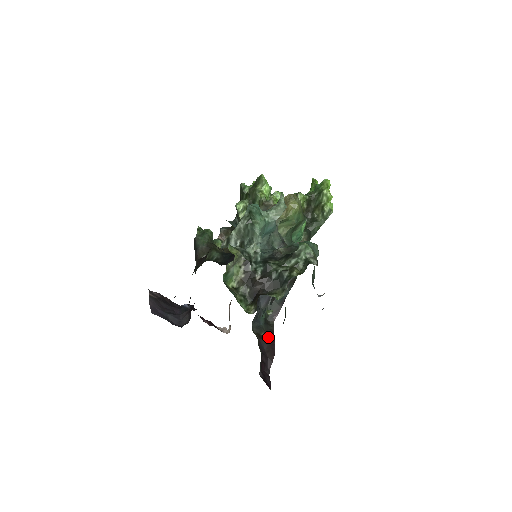
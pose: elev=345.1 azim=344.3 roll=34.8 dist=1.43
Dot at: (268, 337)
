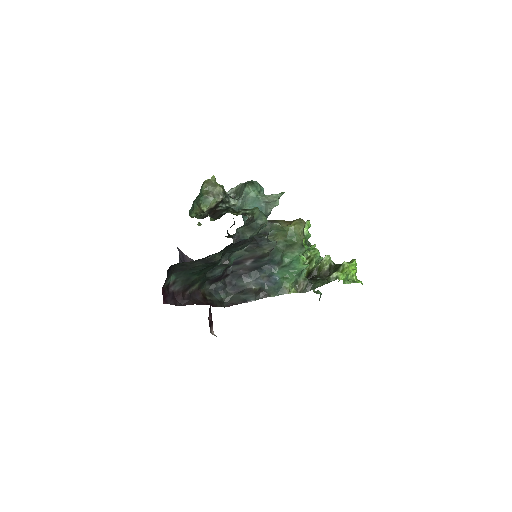
Dot at: (208, 301)
